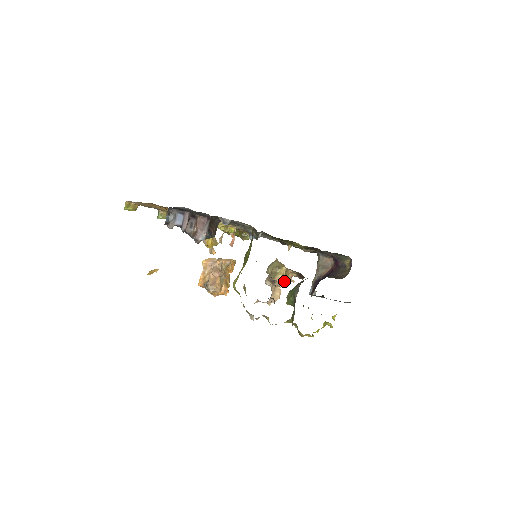
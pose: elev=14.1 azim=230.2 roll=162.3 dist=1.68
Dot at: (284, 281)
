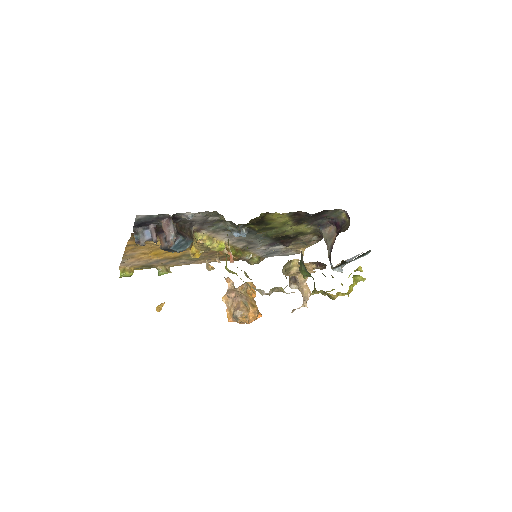
Dot at: occluded
